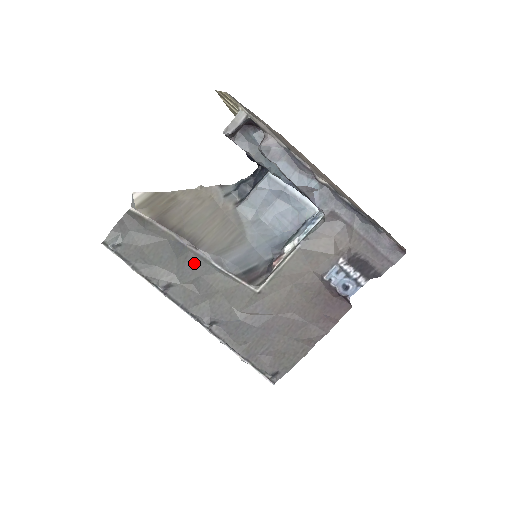
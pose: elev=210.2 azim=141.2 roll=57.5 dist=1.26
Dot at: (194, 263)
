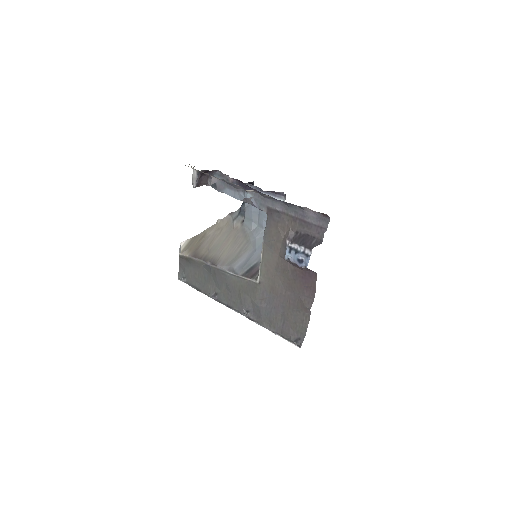
Dot at: (220, 275)
